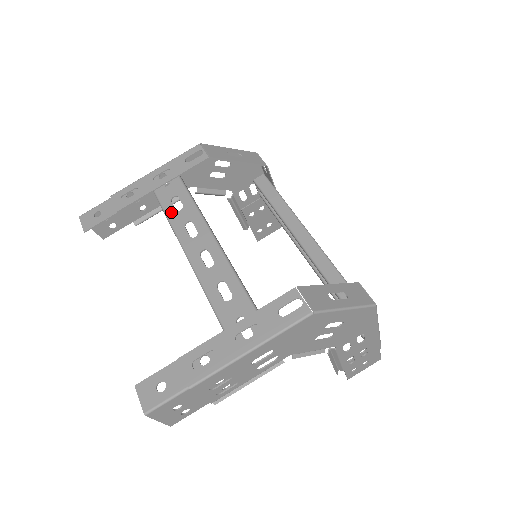
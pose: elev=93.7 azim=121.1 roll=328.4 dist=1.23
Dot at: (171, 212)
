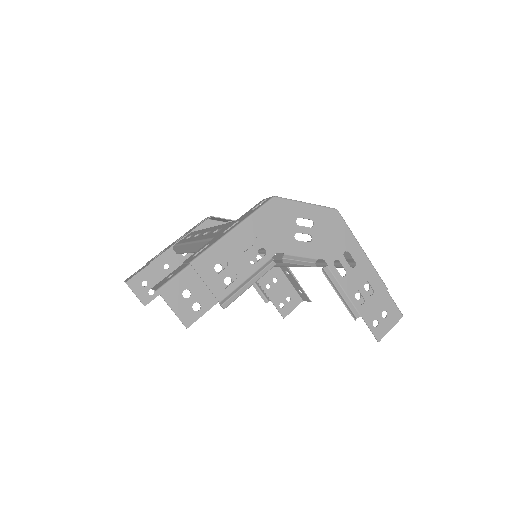
Dot at: occluded
